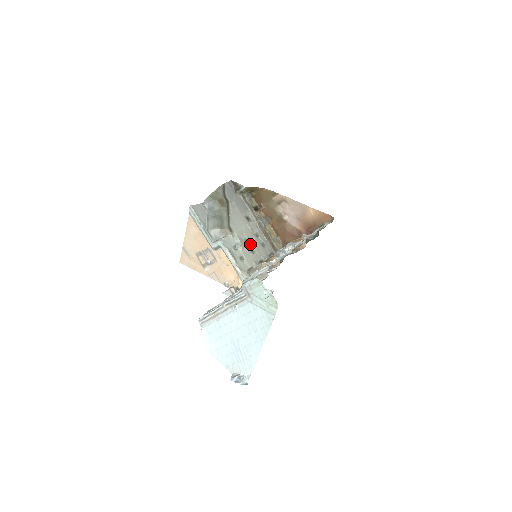
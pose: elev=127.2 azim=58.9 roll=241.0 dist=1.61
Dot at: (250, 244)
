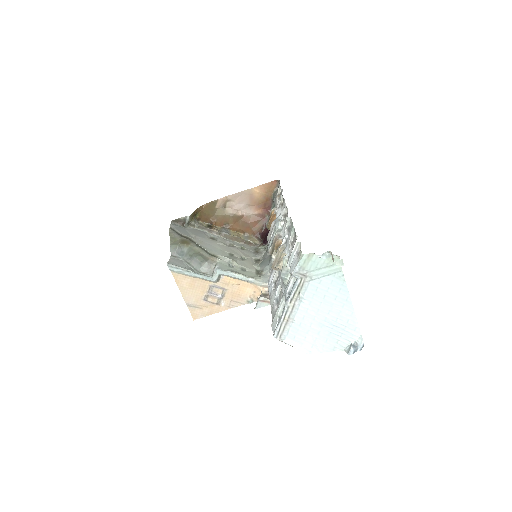
Dot at: (236, 255)
